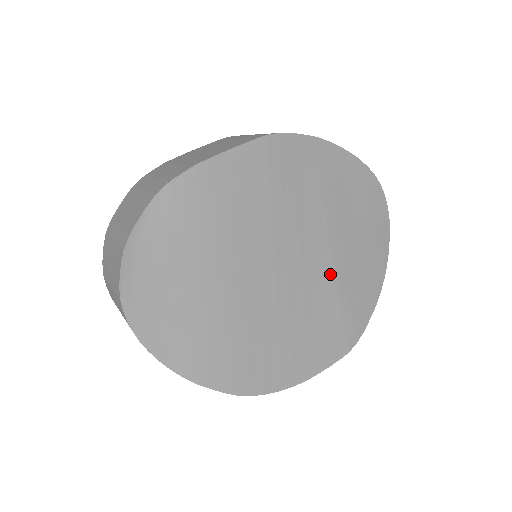
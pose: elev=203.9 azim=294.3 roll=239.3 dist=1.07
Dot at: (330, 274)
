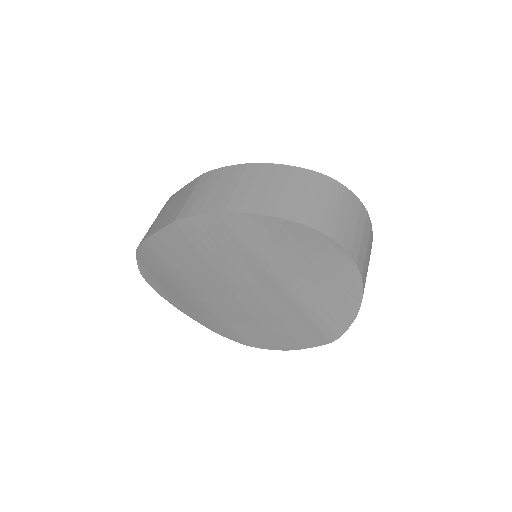
Dot at: (286, 296)
